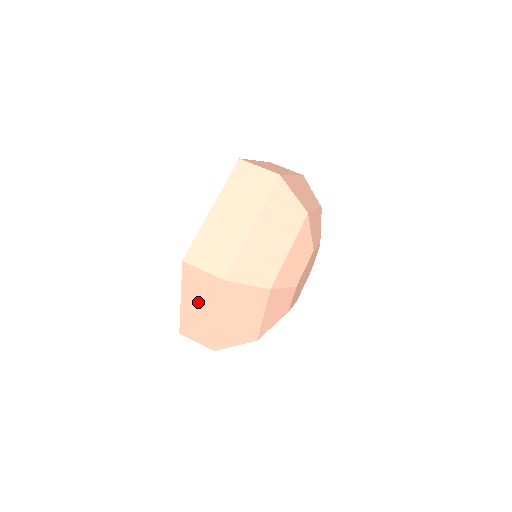
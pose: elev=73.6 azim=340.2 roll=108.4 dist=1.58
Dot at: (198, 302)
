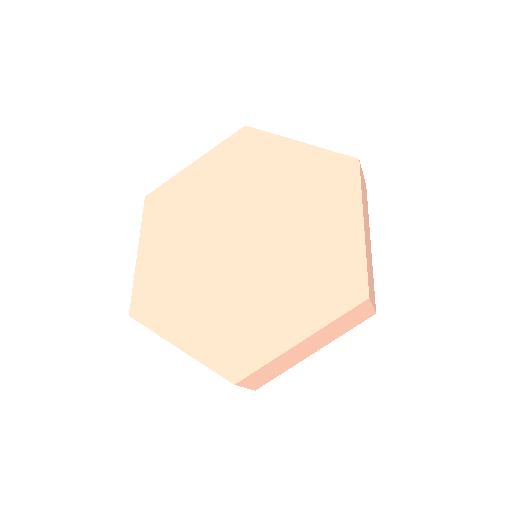
Dot at: occluded
